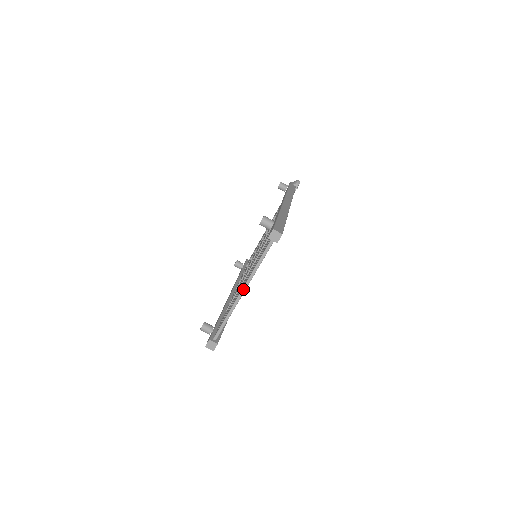
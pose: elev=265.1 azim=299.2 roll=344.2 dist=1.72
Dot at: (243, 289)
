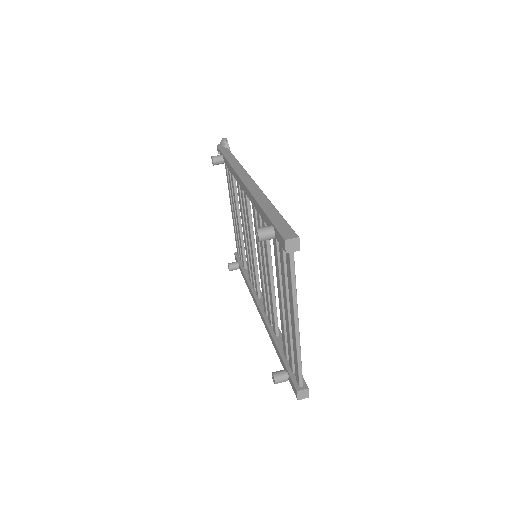
Dot at: (295, 321)
